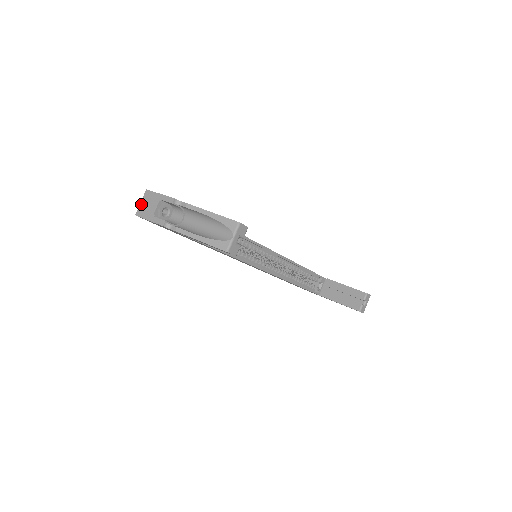
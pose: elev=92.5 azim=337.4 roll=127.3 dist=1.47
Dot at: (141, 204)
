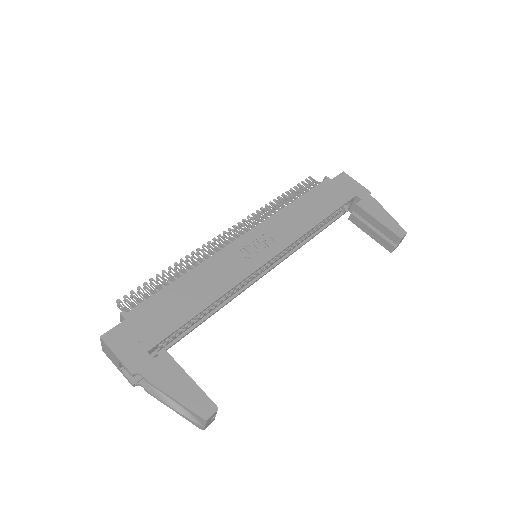
Dot at: (102, 347)
